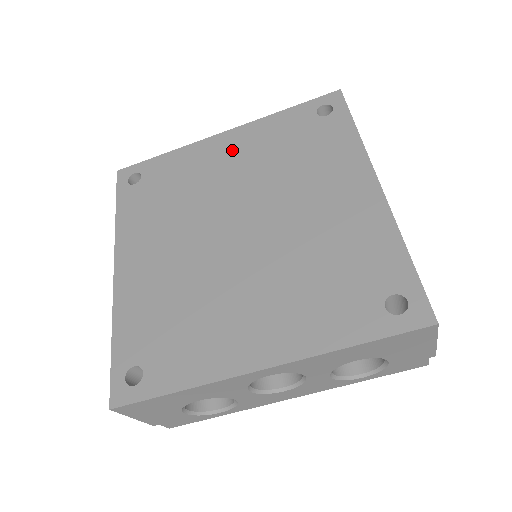
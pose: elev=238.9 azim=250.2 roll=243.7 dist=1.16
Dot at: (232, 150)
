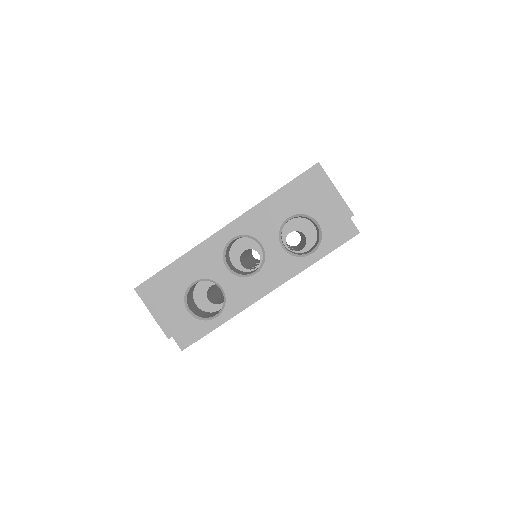
Dot at: occluded
